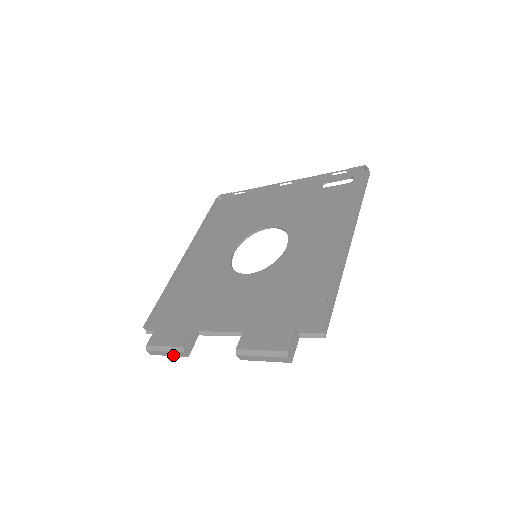
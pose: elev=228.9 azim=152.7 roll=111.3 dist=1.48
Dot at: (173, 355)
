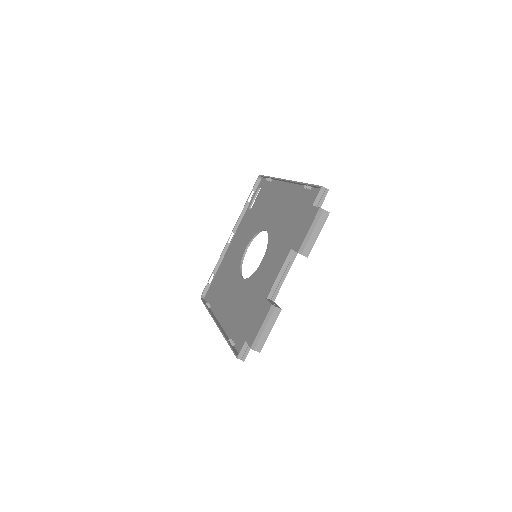
Dot at: (272, 325)
